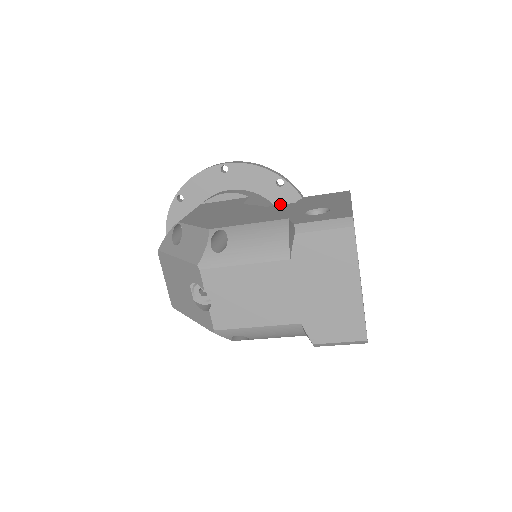
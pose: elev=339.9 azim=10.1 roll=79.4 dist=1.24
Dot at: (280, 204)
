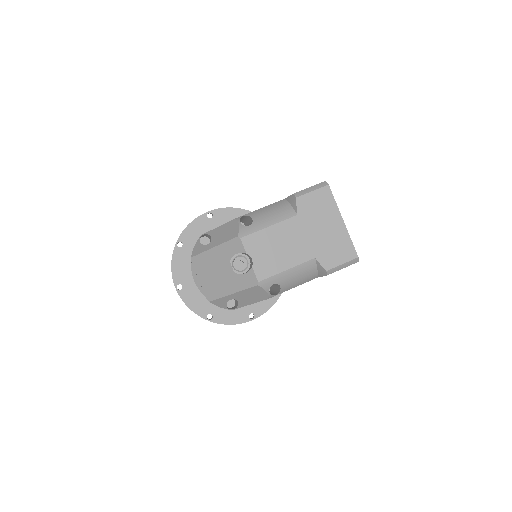
Dot at: occluded
